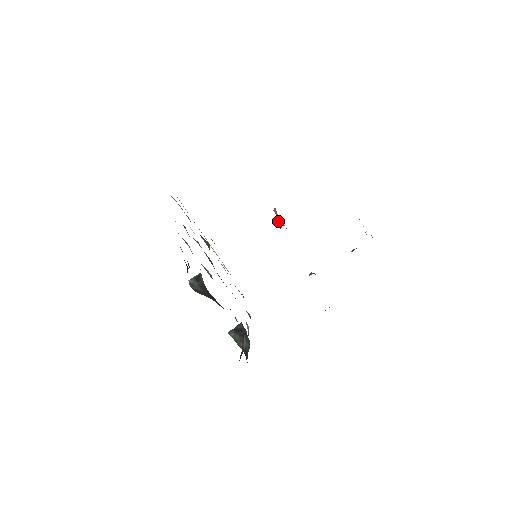
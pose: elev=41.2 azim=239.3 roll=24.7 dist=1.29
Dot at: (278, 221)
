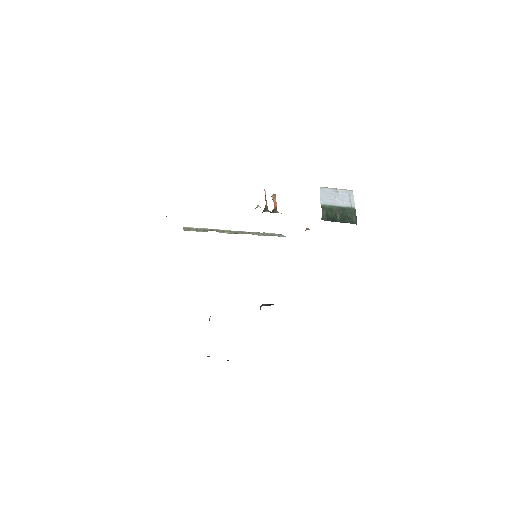
Dot at: (272, 199)
